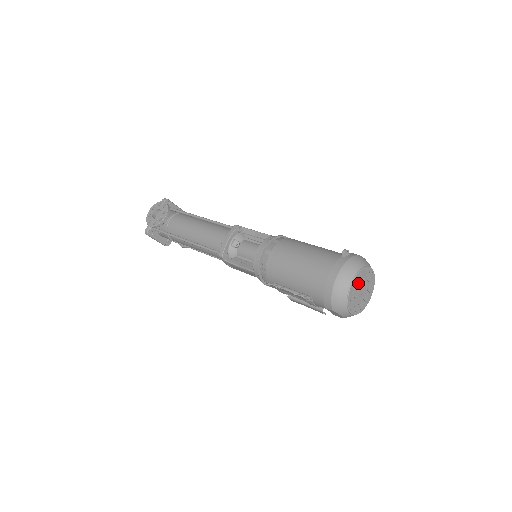
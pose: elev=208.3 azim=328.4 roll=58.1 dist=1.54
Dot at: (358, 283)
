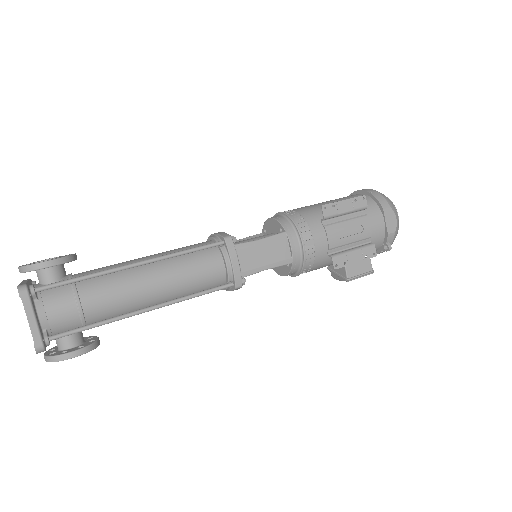
Dot at: occluded
